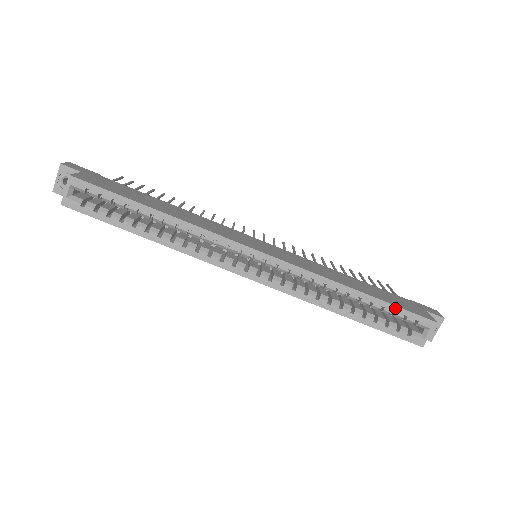
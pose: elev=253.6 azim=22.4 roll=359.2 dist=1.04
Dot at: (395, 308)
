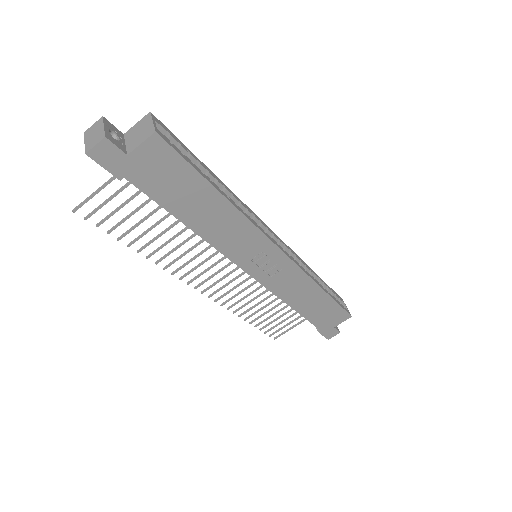
Dot at: (330, 288)
